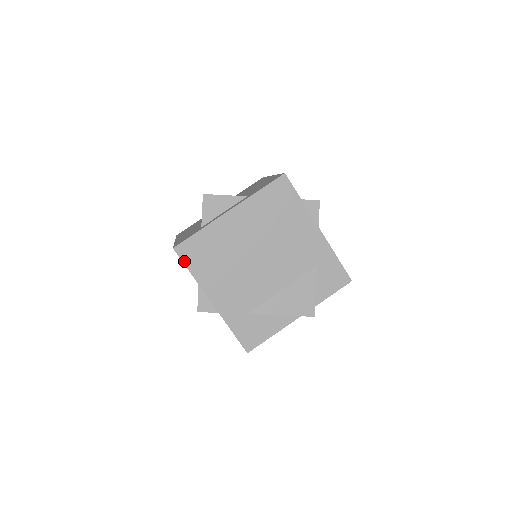
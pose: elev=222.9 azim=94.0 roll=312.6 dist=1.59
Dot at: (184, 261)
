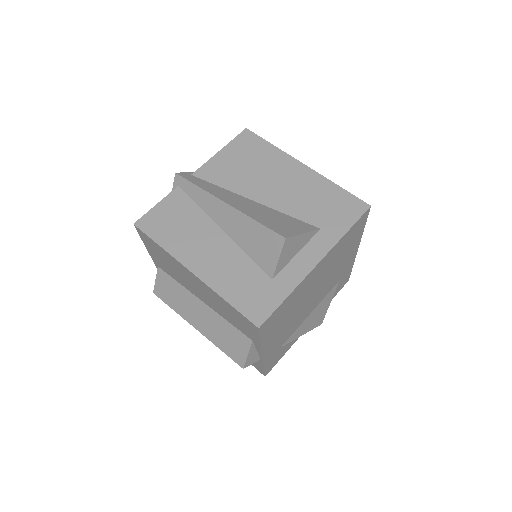
Dot at: (261, 334)
